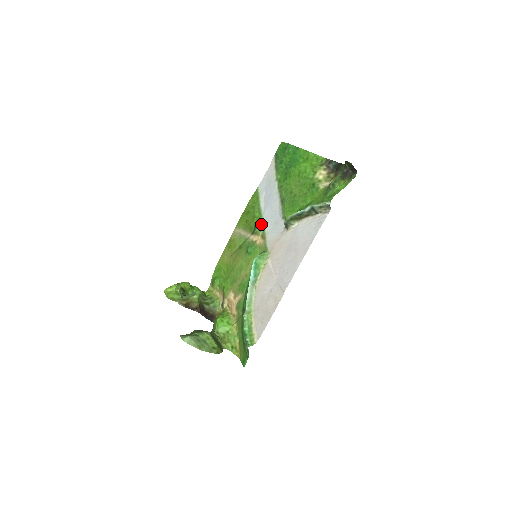
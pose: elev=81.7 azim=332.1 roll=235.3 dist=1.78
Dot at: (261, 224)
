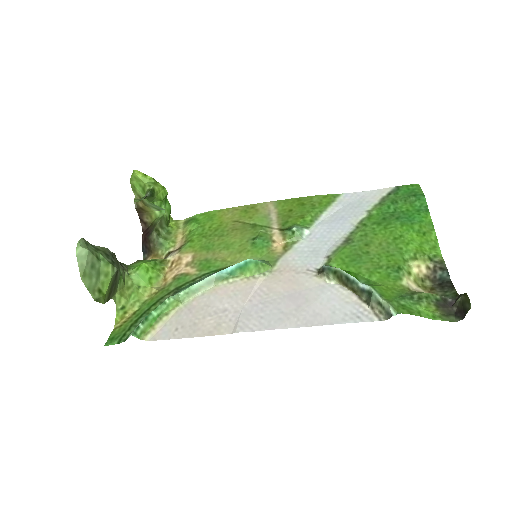
Dot at: (300, 233)
